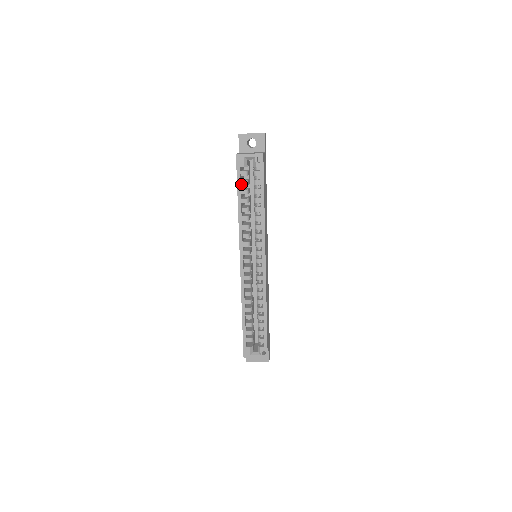
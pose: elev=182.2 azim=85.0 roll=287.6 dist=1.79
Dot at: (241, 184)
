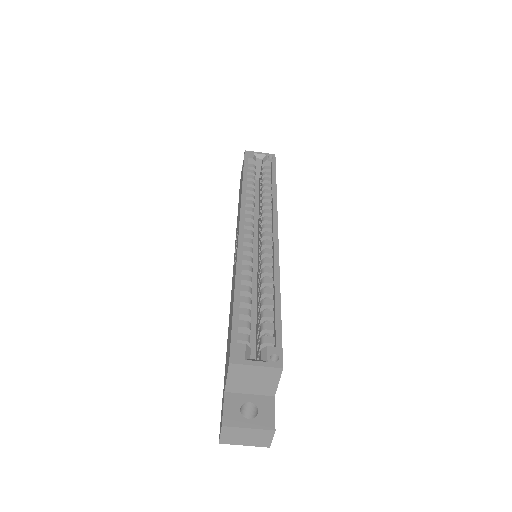
Dot at: (247, 171)
